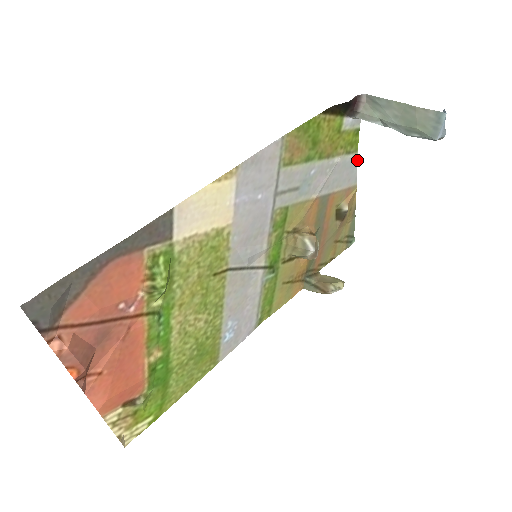
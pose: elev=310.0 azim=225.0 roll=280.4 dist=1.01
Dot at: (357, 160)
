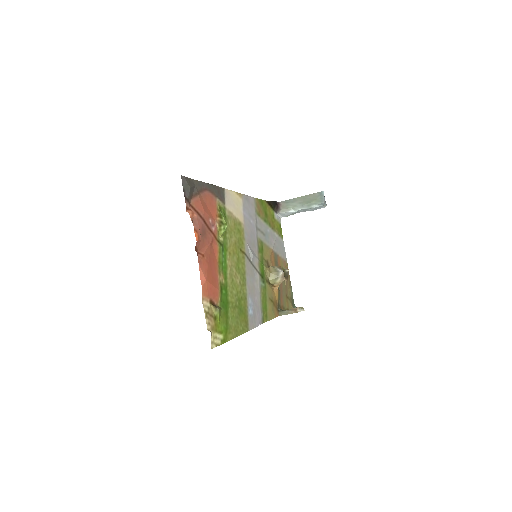
Dot at: occluded
